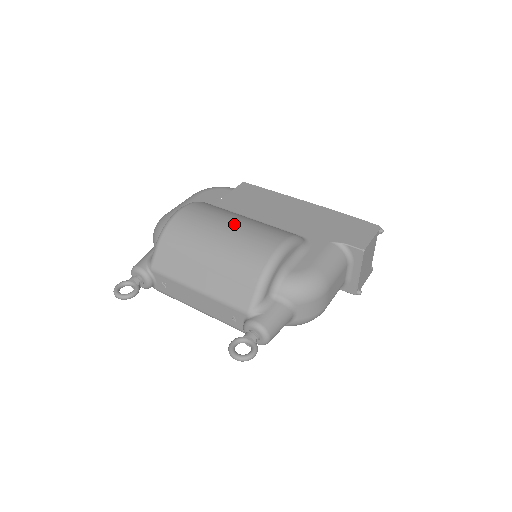
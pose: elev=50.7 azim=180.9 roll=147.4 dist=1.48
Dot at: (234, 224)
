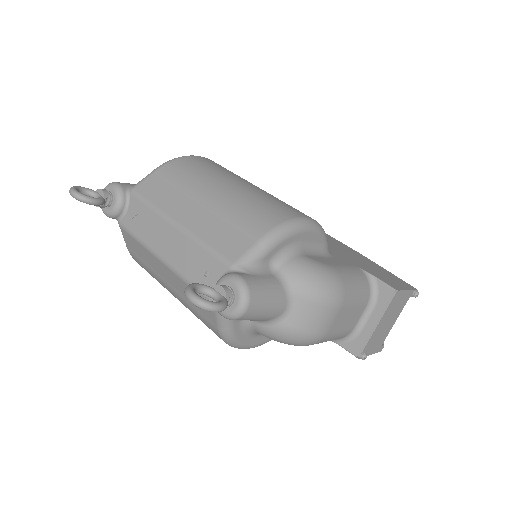
Dot at: (258, 187)
